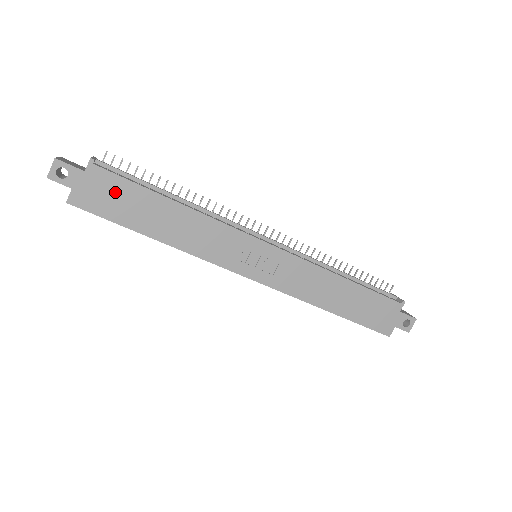
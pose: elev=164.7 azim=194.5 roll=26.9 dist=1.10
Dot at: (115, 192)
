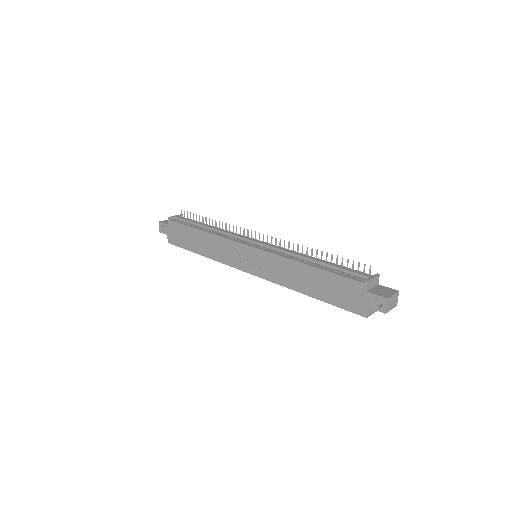
Dot at: (180, 232)
